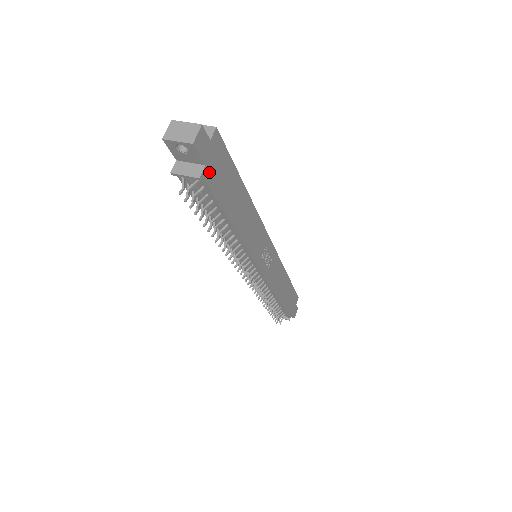
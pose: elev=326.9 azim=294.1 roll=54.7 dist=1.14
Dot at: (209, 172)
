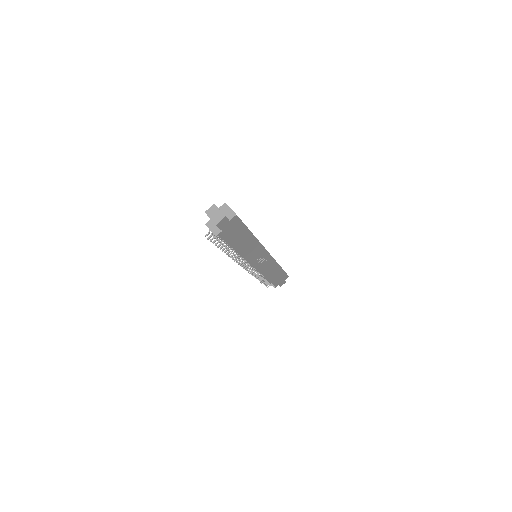
Dot at: (224, 233)
